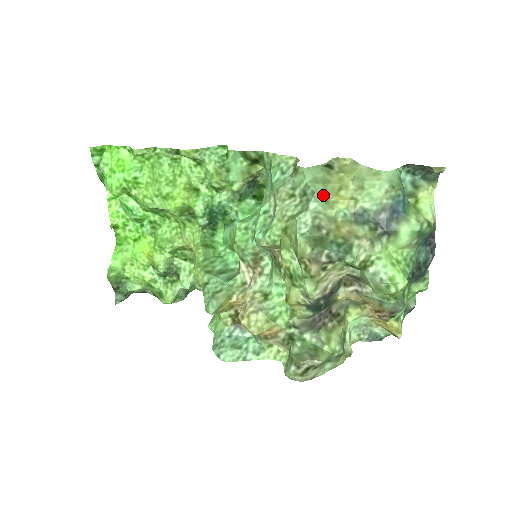
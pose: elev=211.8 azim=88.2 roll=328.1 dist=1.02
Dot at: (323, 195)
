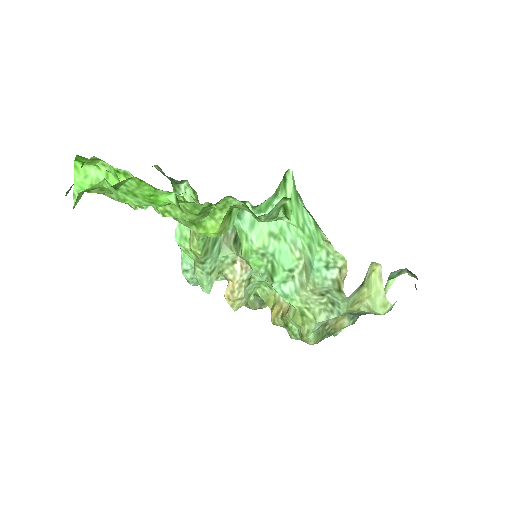
Dot at: occluded
